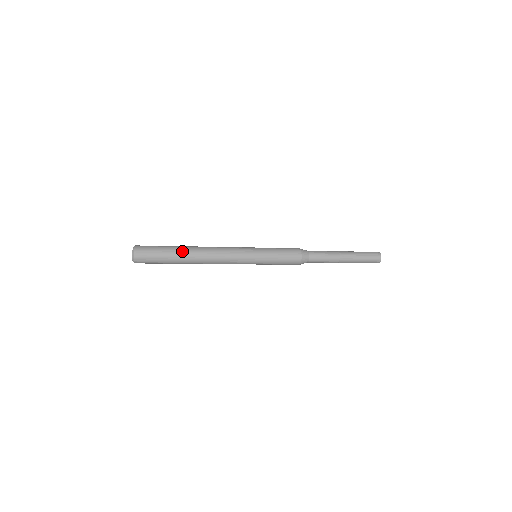
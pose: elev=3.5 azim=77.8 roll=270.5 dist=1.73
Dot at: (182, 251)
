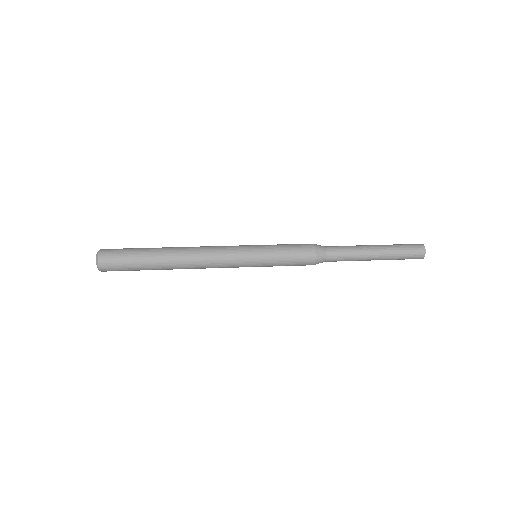
Dot at: (159, 266)
